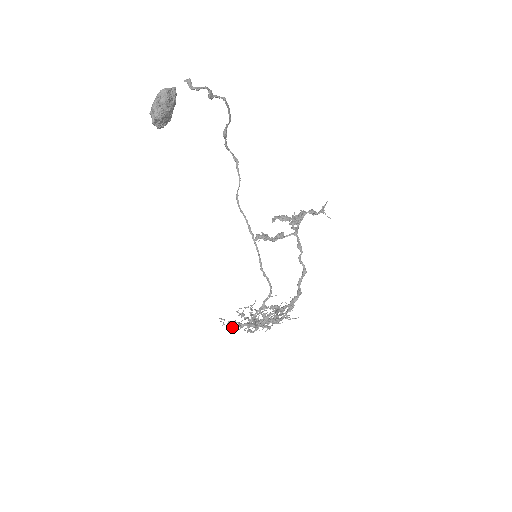
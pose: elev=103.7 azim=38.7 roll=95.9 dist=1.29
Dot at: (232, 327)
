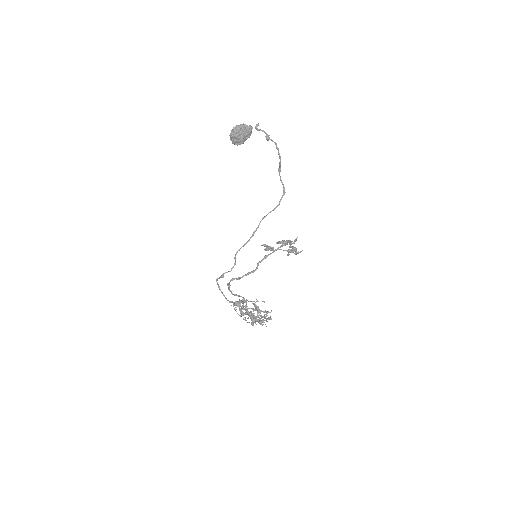
Dot at: (231, 301)
